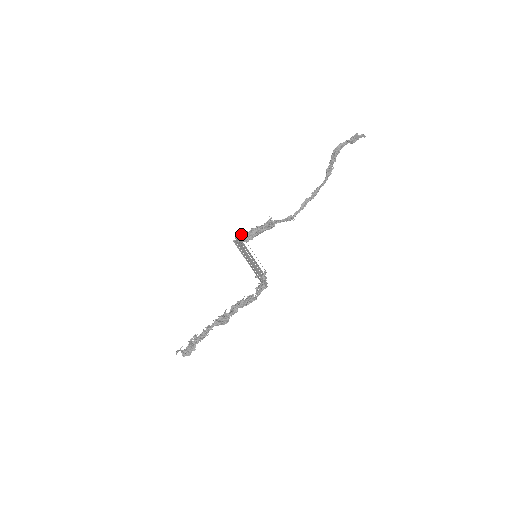
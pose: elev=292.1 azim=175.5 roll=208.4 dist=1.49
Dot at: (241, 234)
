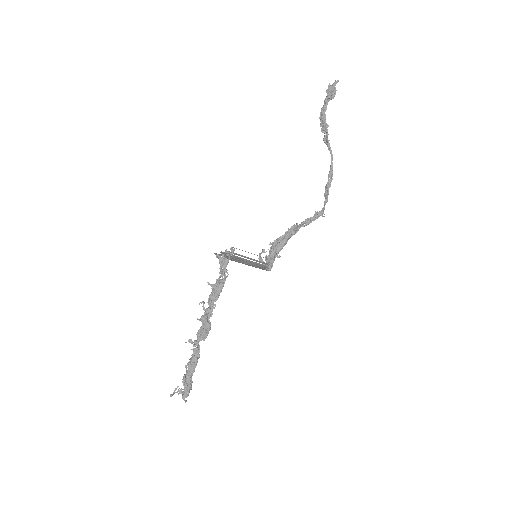
Dot at: (265, 257)
